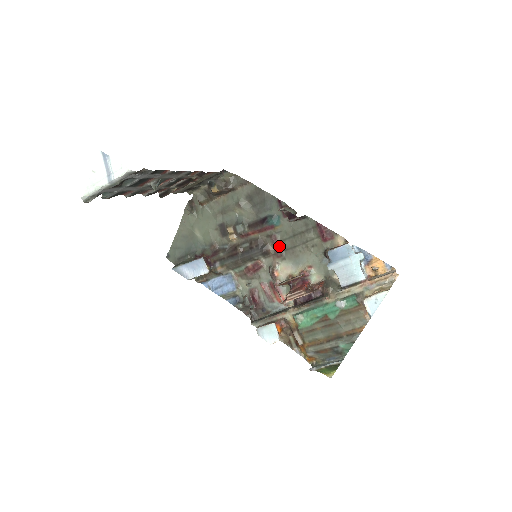
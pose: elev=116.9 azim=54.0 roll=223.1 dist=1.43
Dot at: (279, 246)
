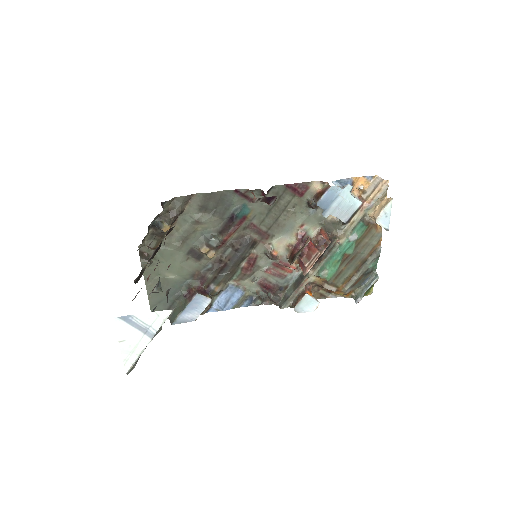
Dot at: (262, 229)
